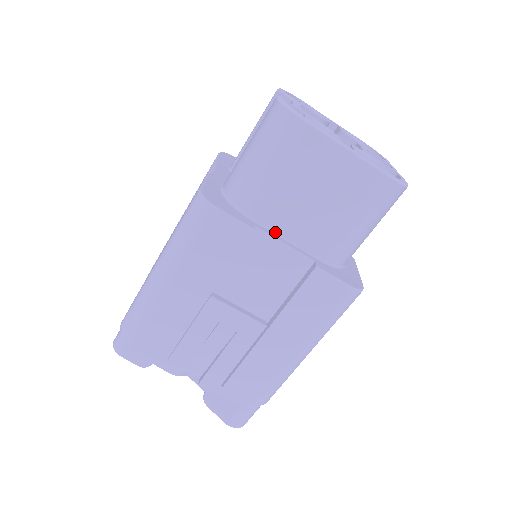
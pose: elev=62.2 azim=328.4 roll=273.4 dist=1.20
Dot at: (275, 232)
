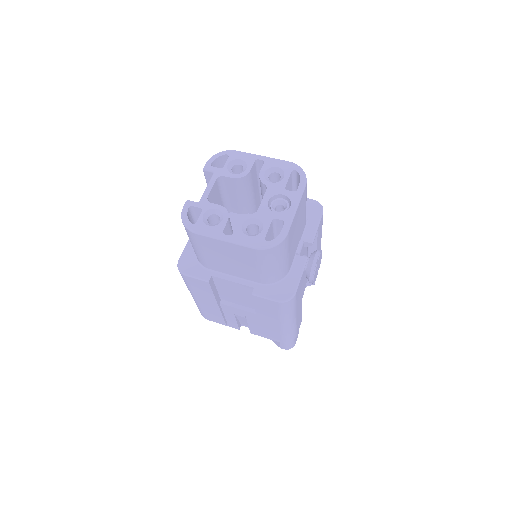
Dot at: (226, 274)
